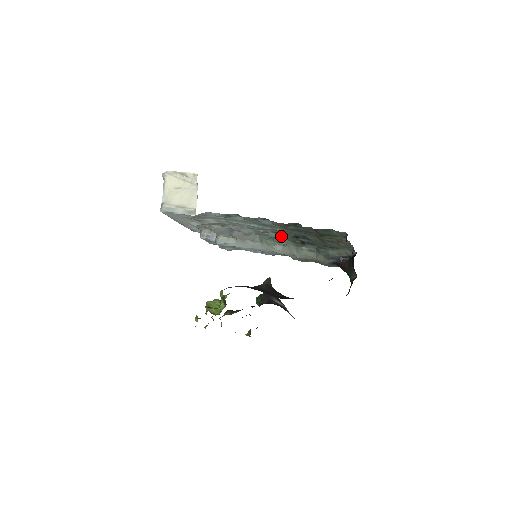
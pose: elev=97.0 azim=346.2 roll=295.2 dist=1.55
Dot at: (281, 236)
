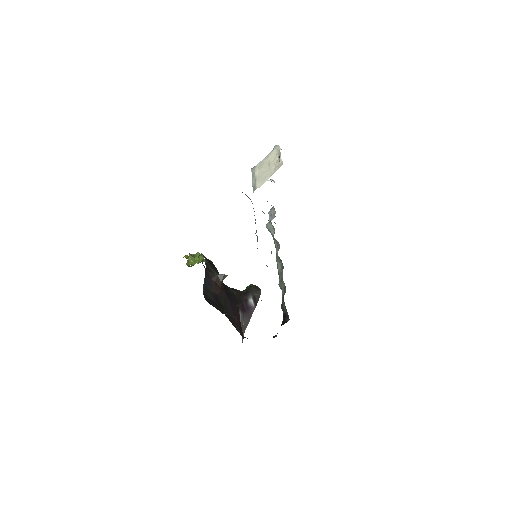
Dot at: occluded
